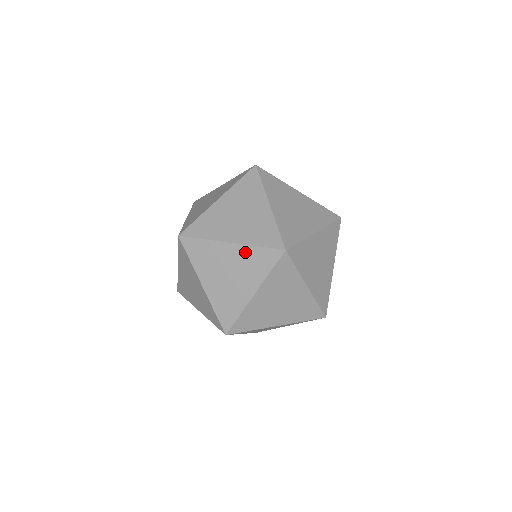
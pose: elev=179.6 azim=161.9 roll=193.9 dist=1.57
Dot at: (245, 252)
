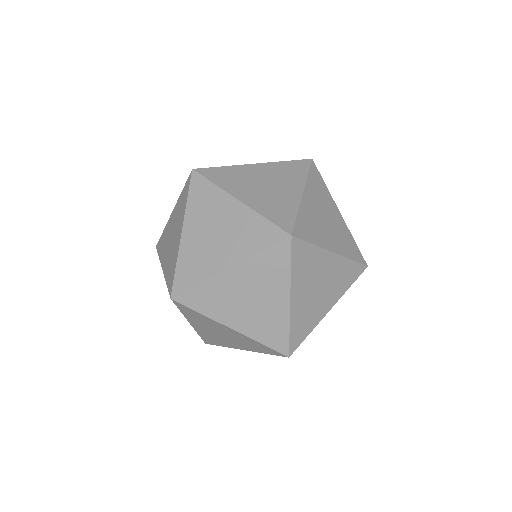
Dot at: (248, 217)
